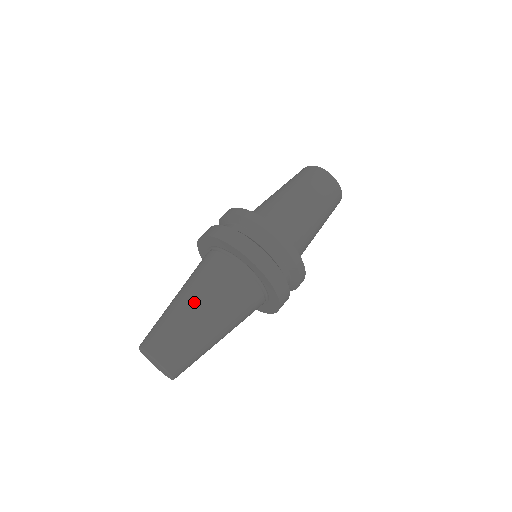
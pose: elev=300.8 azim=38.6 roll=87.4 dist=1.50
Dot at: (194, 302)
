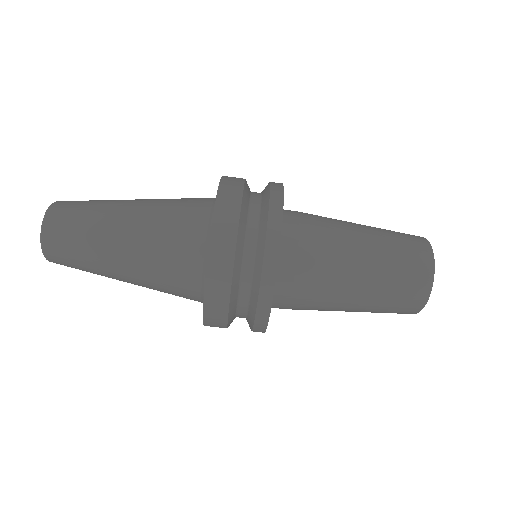
Dot at: (124, 257)
